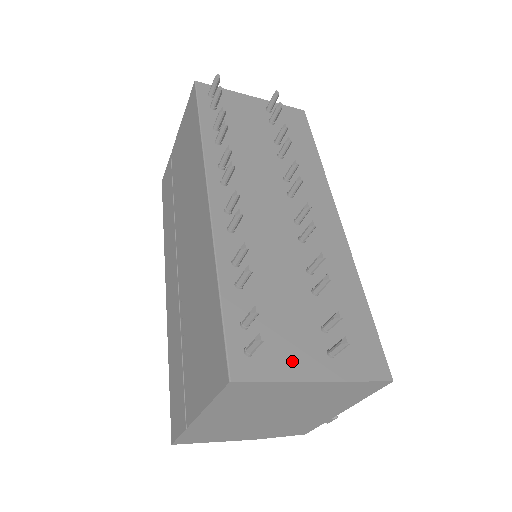
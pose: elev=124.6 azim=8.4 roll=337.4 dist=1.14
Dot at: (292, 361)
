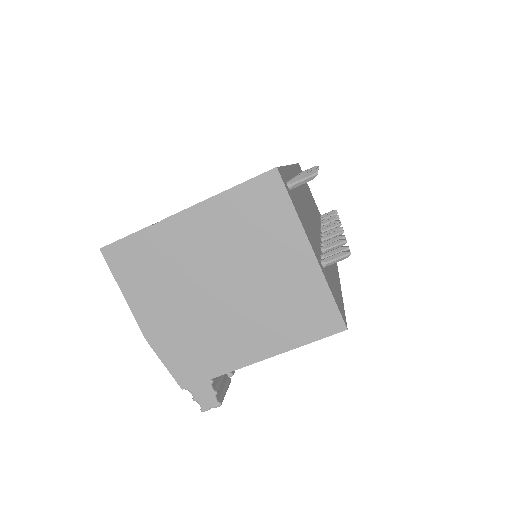
Dot at: (305, 226)
